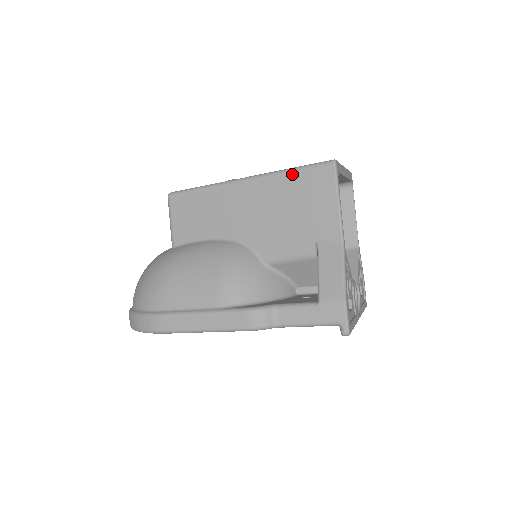
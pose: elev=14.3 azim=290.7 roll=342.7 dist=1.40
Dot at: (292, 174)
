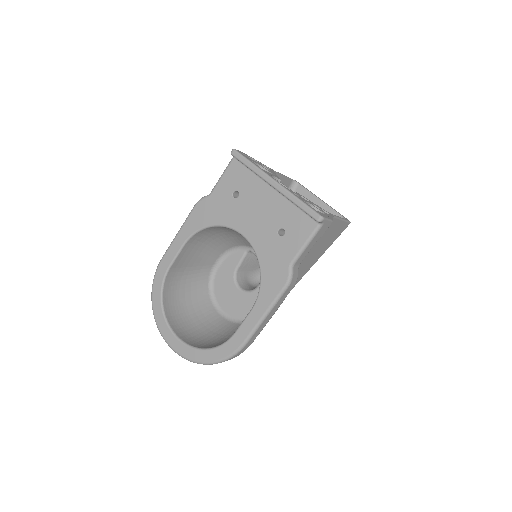
Dot at: occluded
